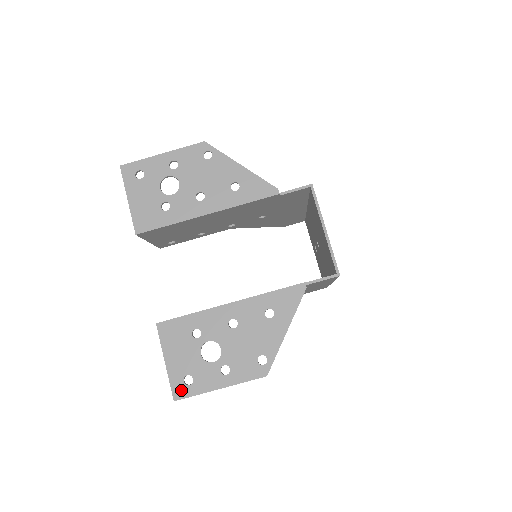
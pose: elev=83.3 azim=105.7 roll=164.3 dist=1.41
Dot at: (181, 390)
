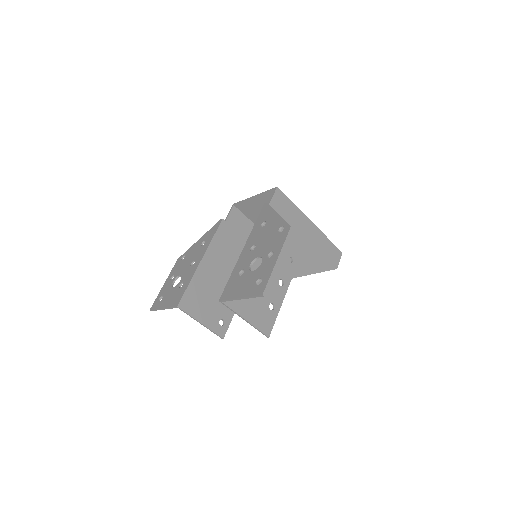
Dot at: (260, 288)
